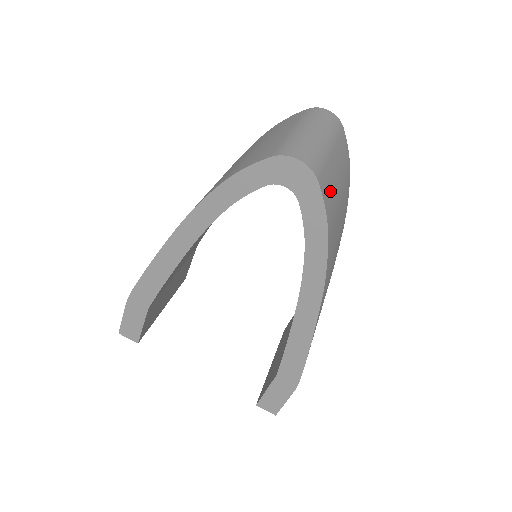
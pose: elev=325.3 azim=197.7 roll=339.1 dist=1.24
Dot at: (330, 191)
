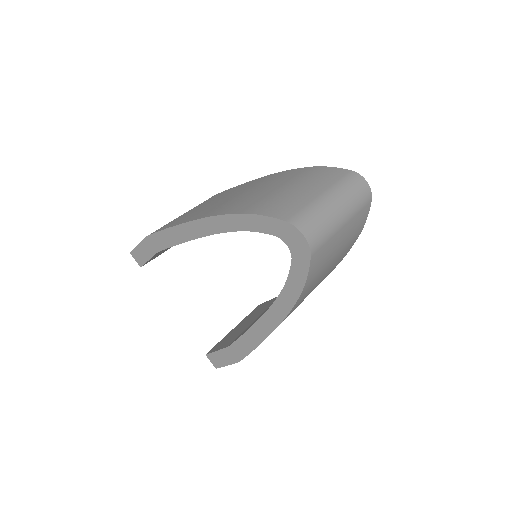
Dot at: (322, 260)
